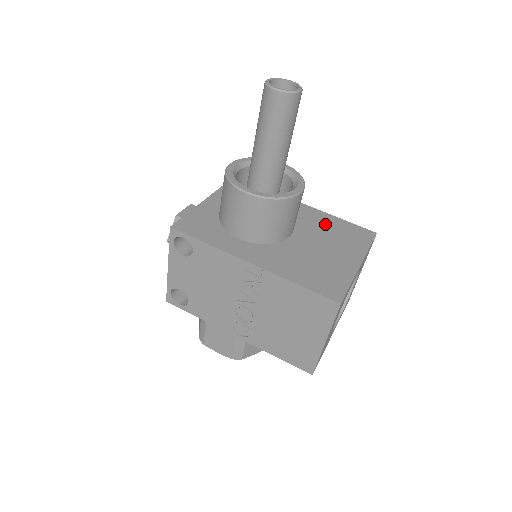
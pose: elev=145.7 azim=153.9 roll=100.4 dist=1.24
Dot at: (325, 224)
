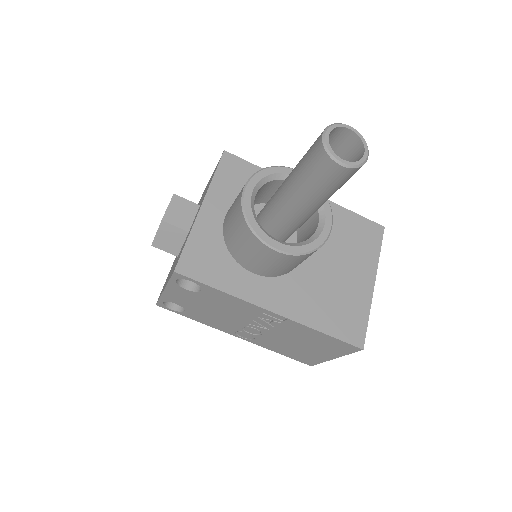
Dot at: (335, 224)
